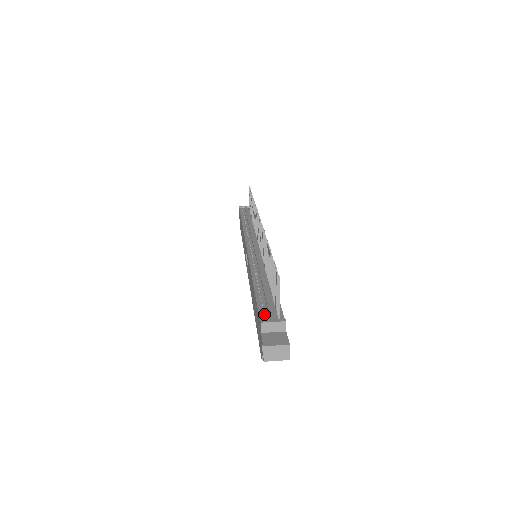
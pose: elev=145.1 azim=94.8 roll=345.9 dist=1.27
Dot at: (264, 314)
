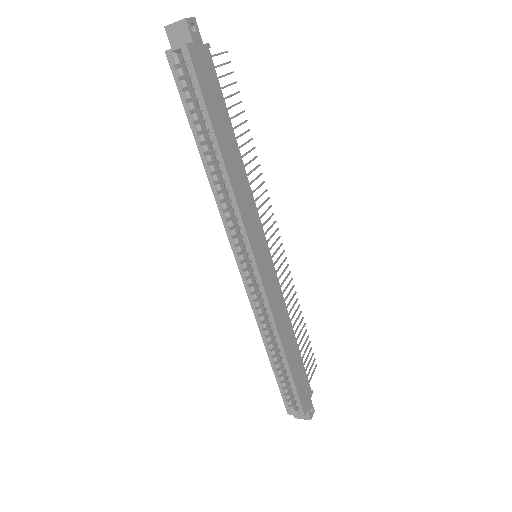
Dot at: occluded
